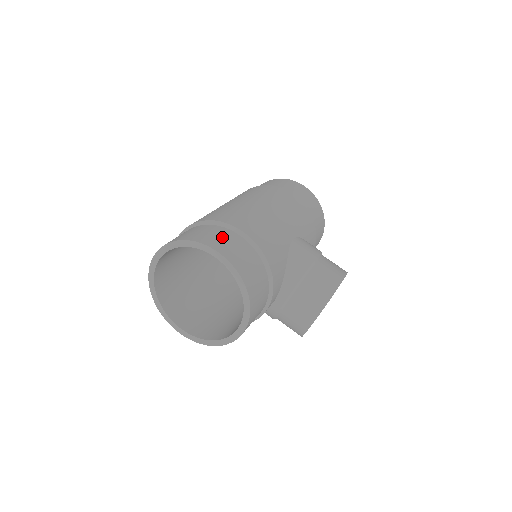
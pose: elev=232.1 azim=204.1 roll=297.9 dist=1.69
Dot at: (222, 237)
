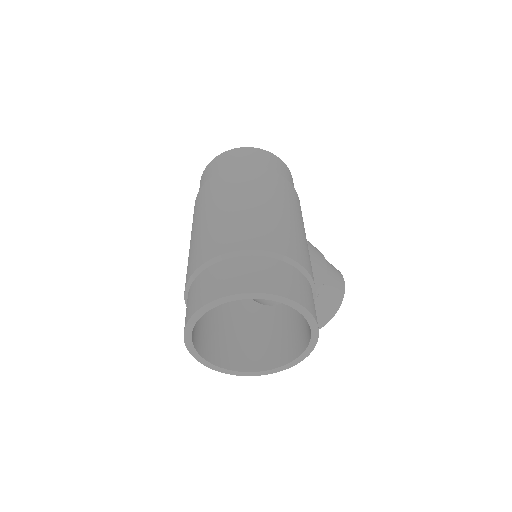
Dot at: (292, 280)
